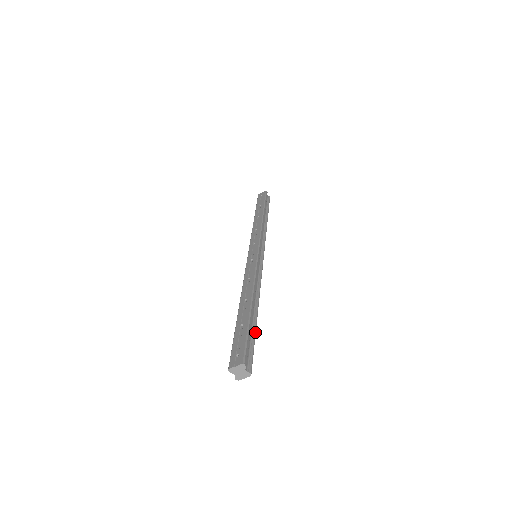
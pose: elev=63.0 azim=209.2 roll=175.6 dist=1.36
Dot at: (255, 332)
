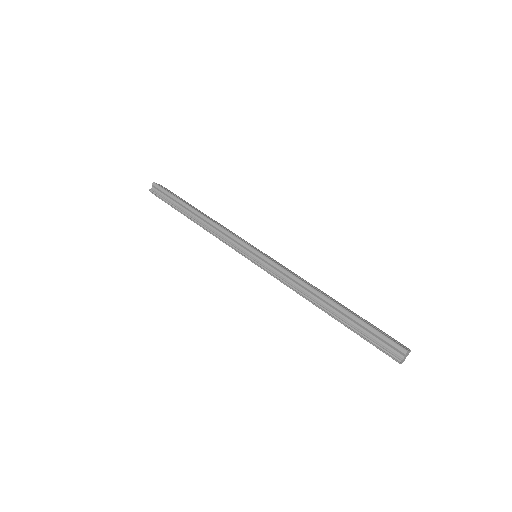
Dot at: occluded
